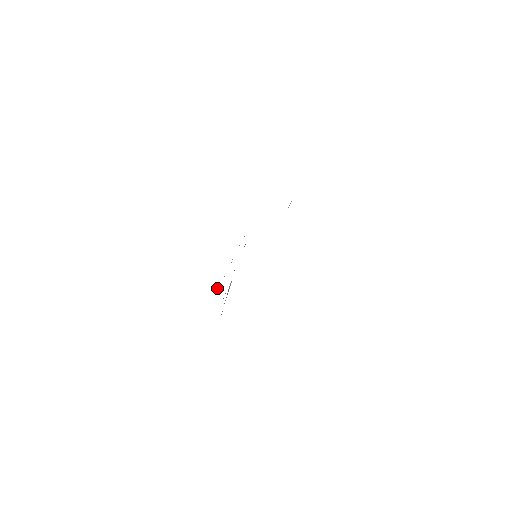
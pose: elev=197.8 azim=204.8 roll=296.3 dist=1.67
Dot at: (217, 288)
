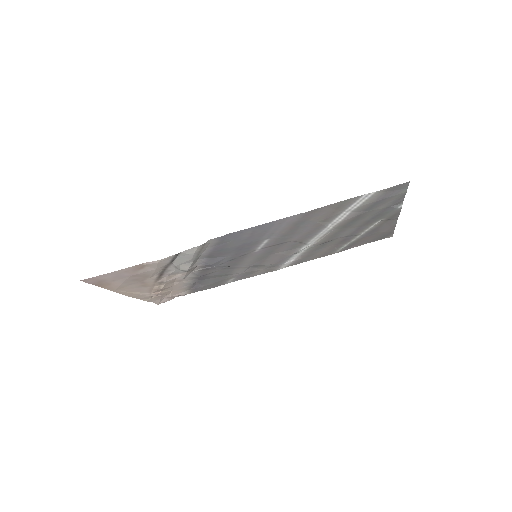
Dot at: (127, 291)
